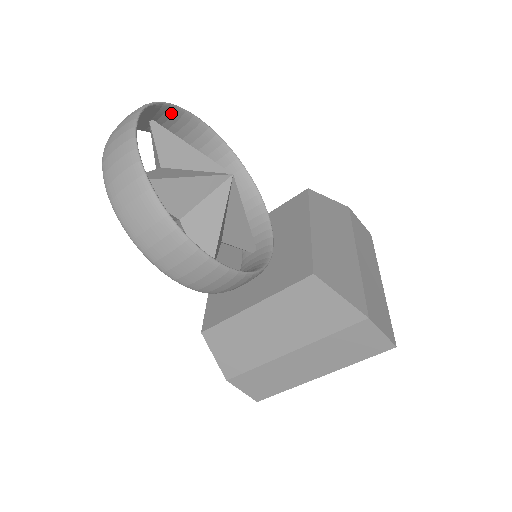
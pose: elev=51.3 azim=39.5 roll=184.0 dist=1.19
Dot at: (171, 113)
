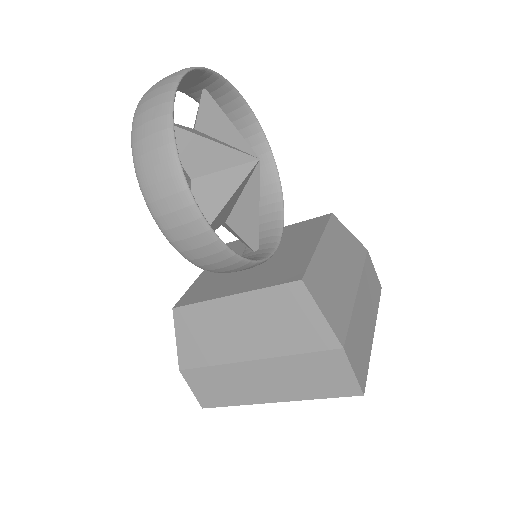
Dot at: (226, 91)
